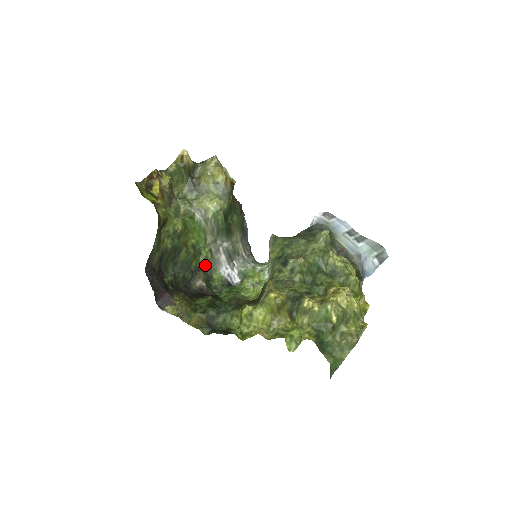
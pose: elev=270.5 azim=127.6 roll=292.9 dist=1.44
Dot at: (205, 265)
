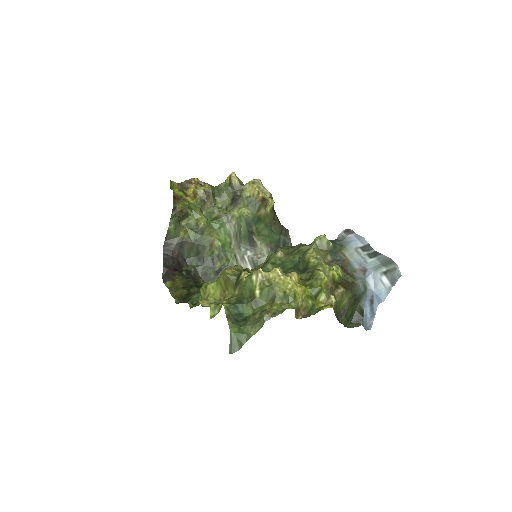
Dot at: occluded
